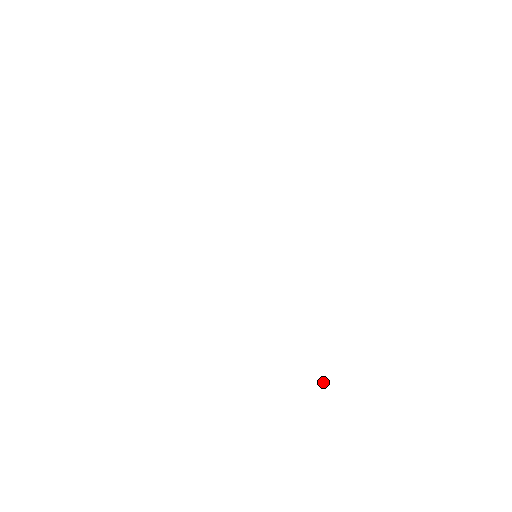
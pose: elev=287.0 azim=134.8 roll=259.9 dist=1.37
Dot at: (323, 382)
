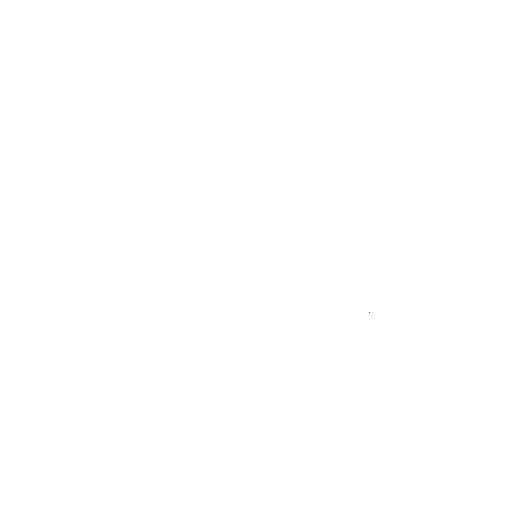
Dot at: (369, 312)
